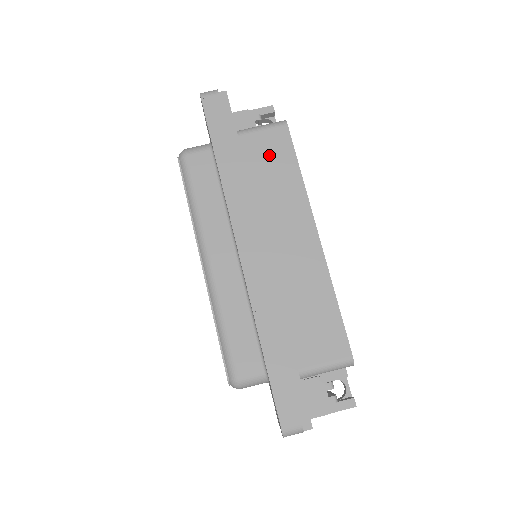
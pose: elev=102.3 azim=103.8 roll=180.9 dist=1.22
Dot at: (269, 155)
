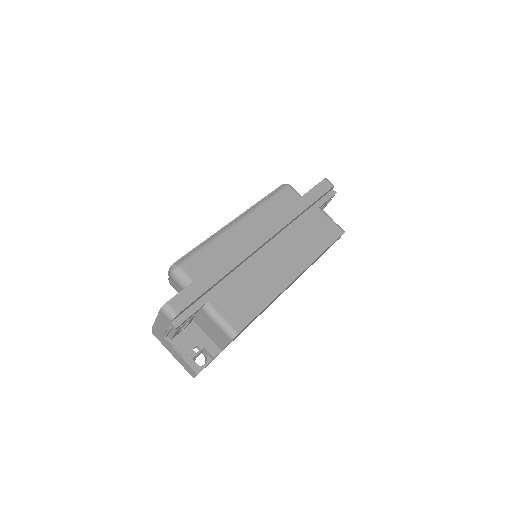
Dot at: (321, 229)
